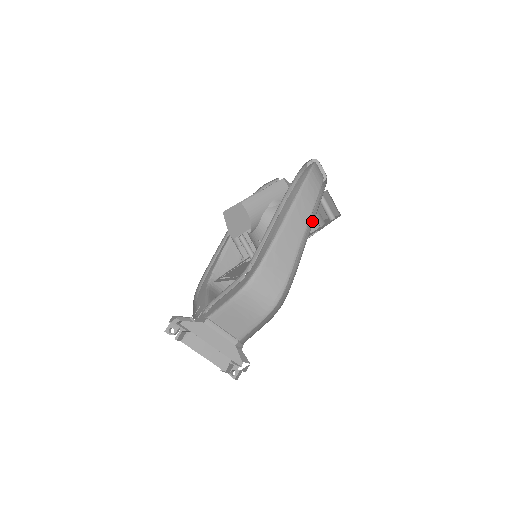
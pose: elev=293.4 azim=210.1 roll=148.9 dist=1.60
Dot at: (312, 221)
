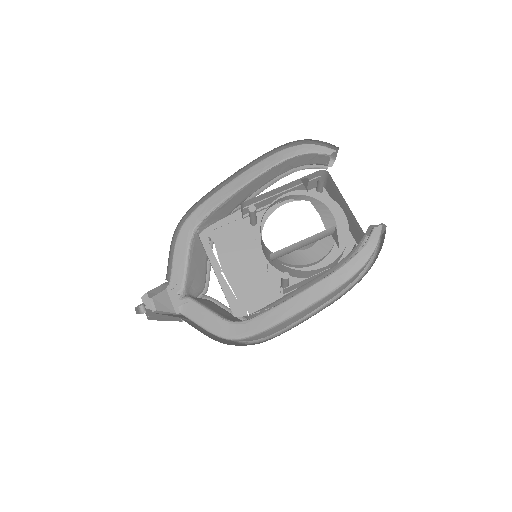
Dot at: occluded
